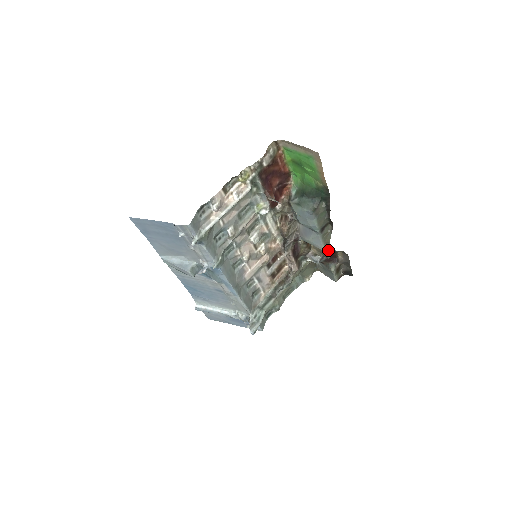
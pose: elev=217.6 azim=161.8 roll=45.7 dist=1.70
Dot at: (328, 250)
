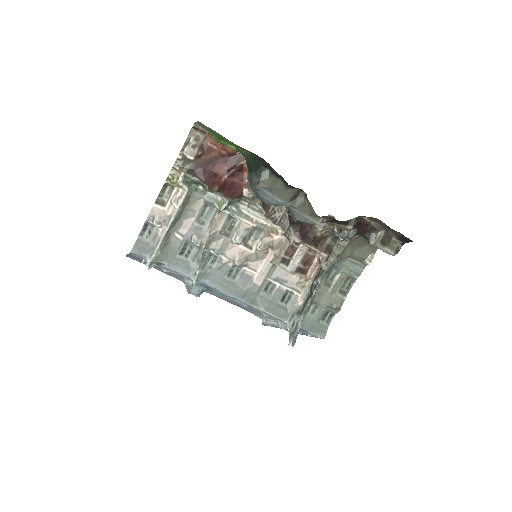
Dot at: (333, 222)
